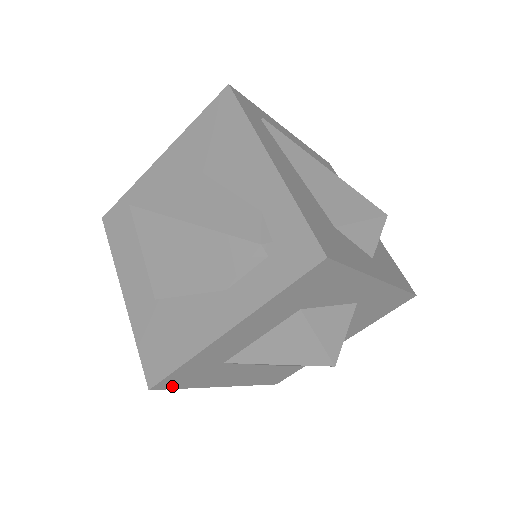
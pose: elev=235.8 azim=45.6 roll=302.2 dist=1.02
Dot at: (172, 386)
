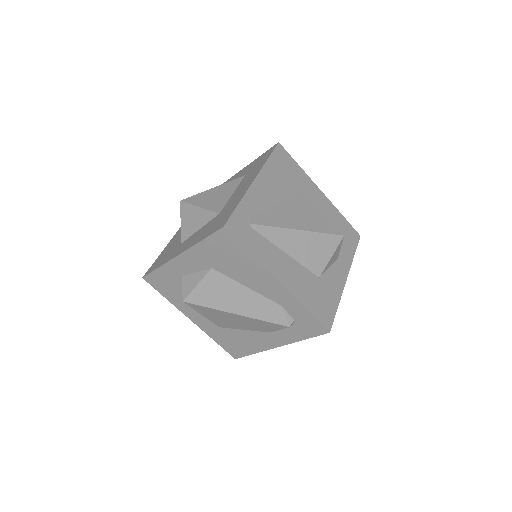
Dot at: occluded
